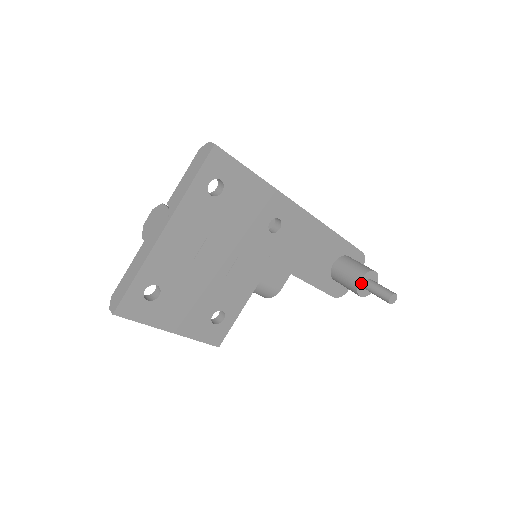
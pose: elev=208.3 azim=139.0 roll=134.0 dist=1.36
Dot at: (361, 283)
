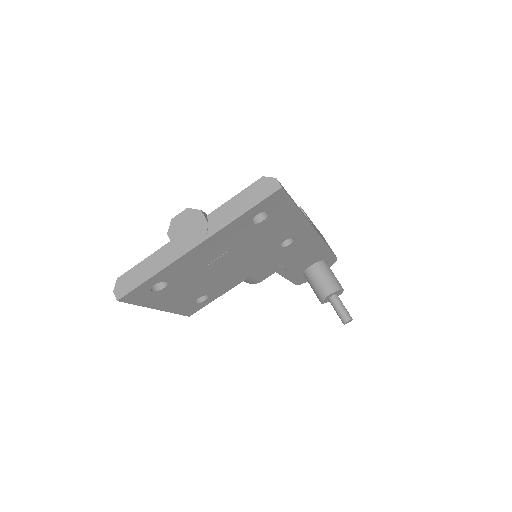
Dot at: (328, 296)
